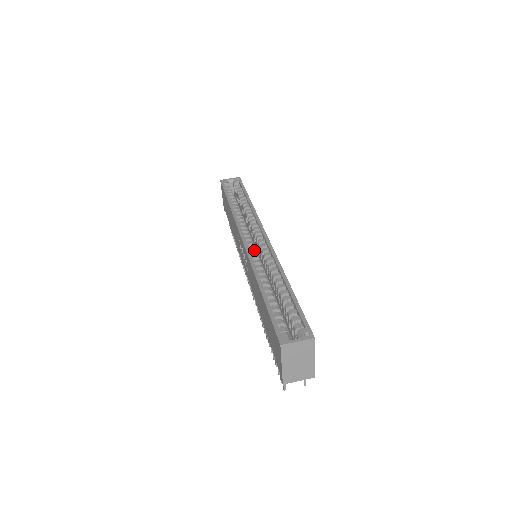
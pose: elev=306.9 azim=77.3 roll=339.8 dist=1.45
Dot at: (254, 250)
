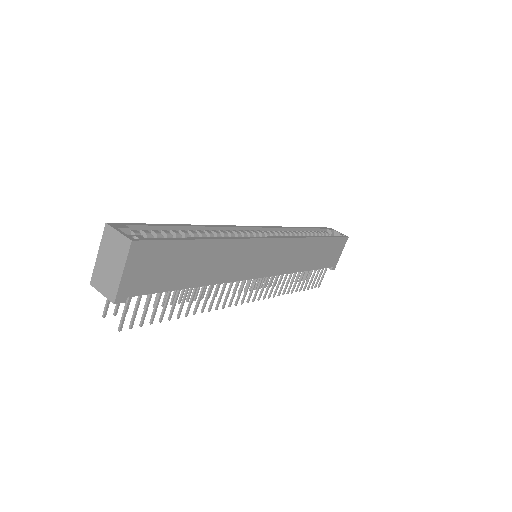
Dot at: (246, 233)
